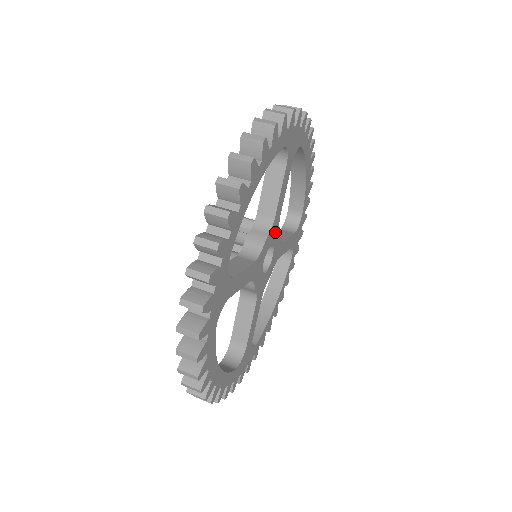
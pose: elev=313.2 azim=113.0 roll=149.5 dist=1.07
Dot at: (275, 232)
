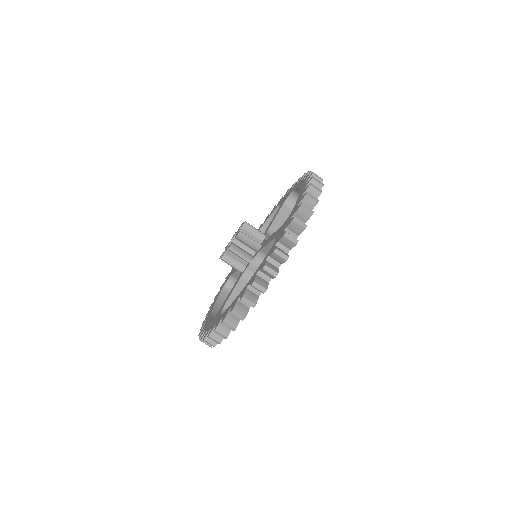
Dot at: occluded
